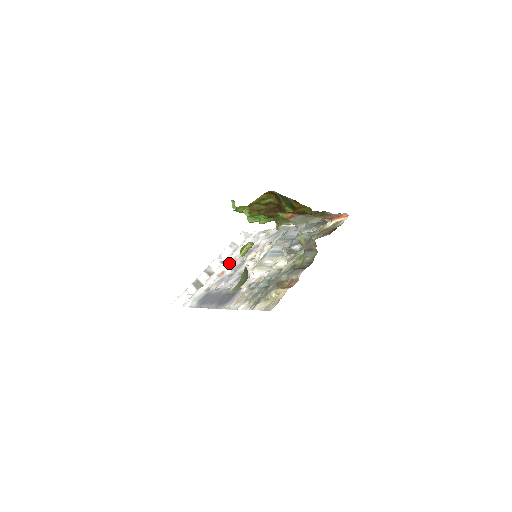
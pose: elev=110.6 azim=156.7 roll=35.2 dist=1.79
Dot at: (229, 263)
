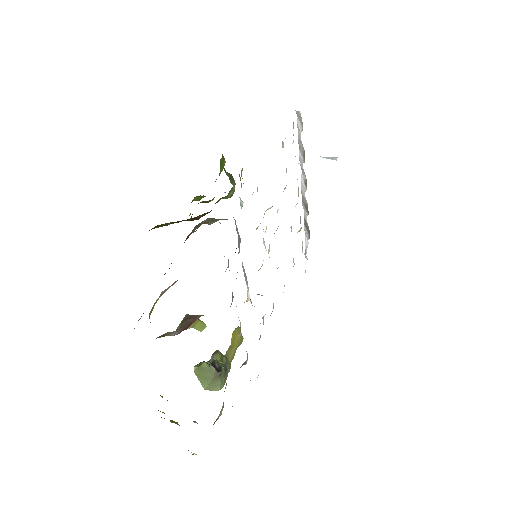
Dot at: occluded
